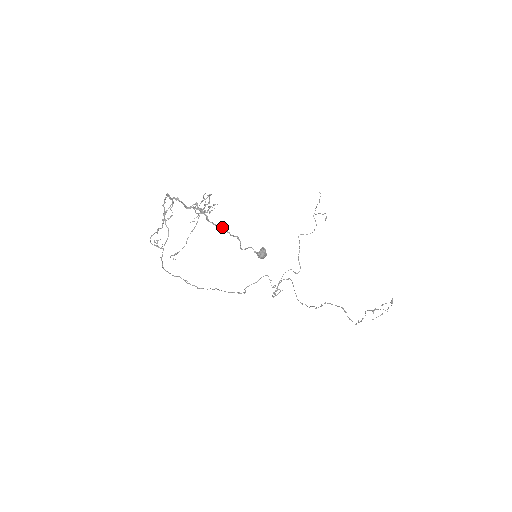
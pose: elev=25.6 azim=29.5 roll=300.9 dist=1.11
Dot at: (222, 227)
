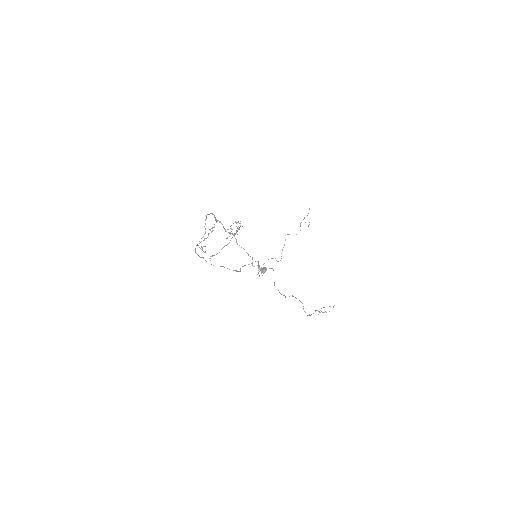
Dot at: (244, 249)
